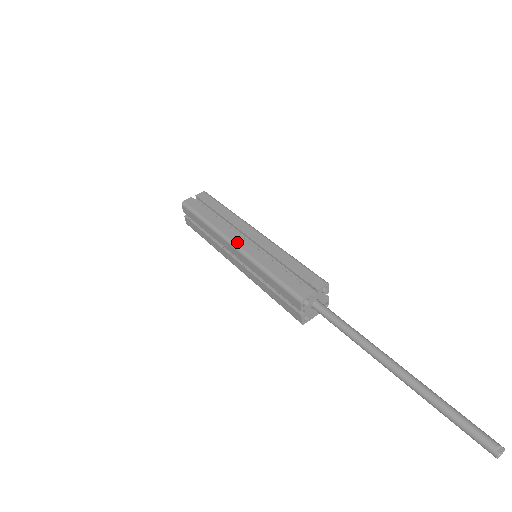
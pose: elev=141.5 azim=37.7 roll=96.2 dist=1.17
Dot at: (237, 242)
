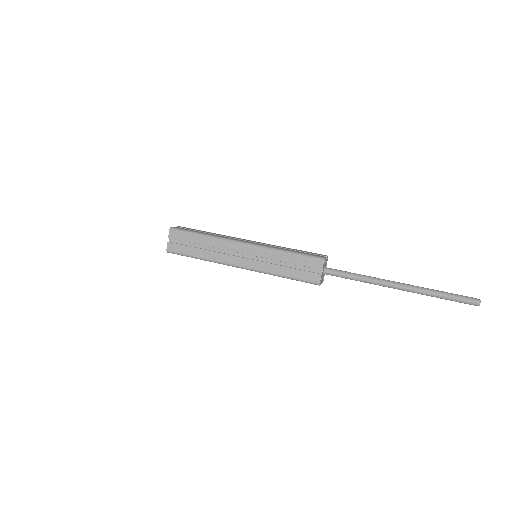
Dot at: (245, 241)
